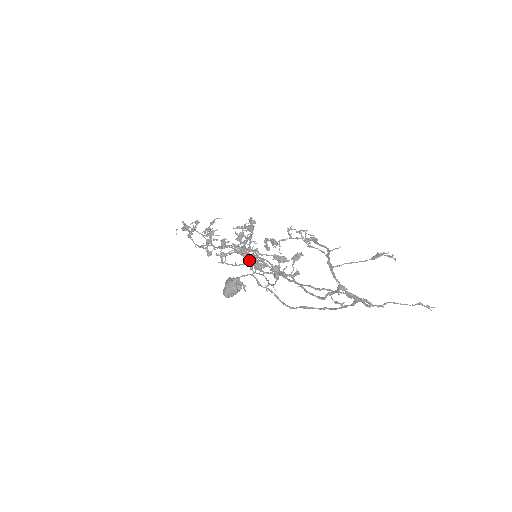
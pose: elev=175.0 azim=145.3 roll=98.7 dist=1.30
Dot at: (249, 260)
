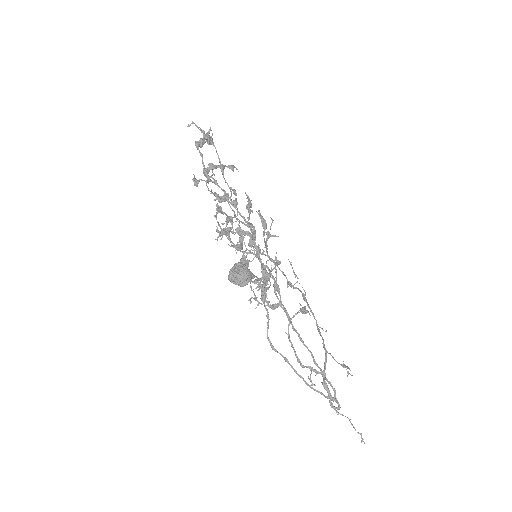
Dot at: occluded
